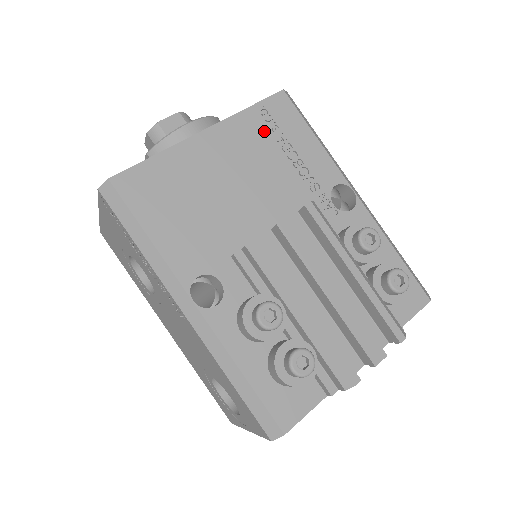
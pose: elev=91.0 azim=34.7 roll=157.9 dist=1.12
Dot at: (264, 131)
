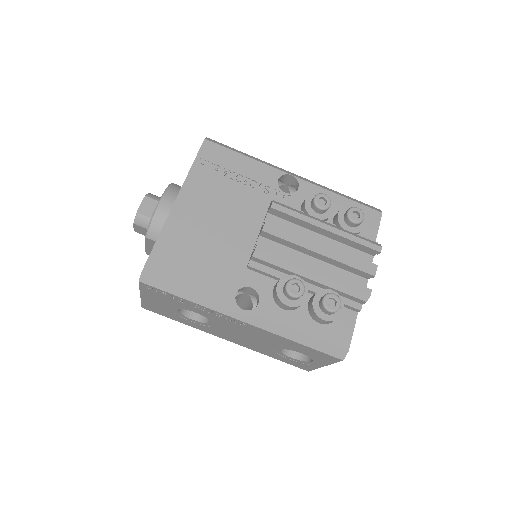
Dot at: (212, 175)
